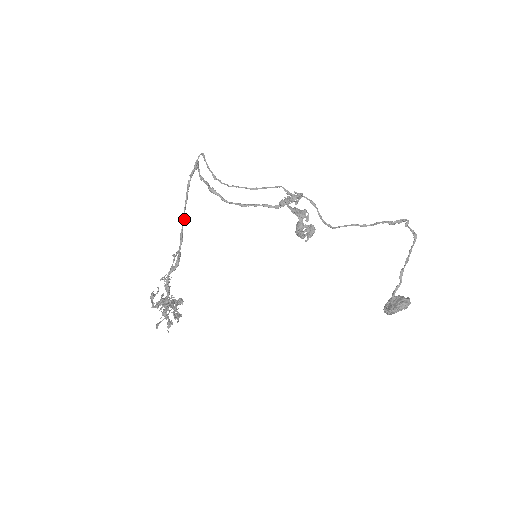
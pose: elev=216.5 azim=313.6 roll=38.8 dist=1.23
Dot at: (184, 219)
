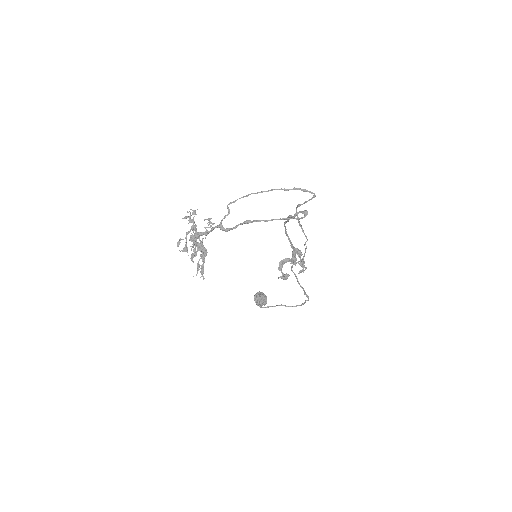
Dot at: occluded
